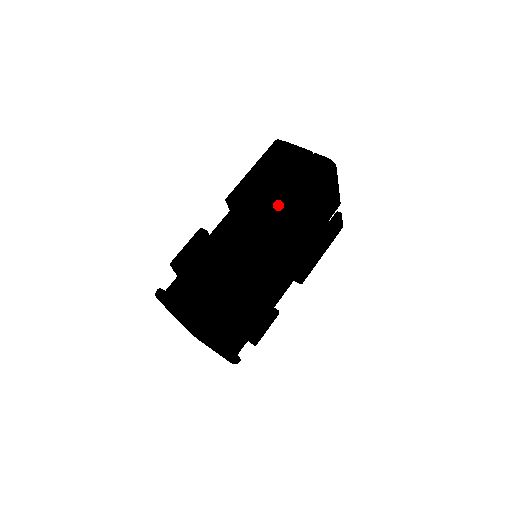
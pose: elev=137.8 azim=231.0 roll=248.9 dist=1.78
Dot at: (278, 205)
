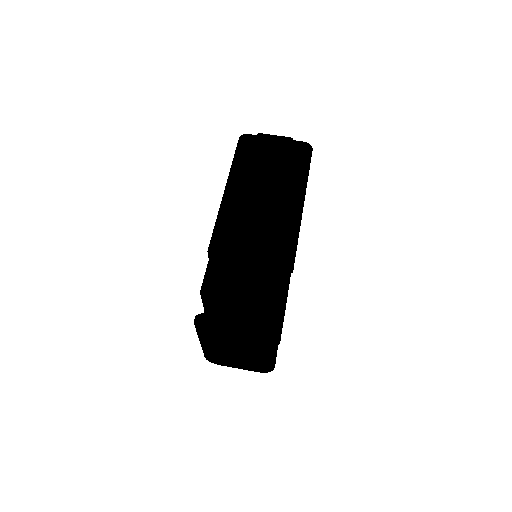
Dot at: (284, 195)
